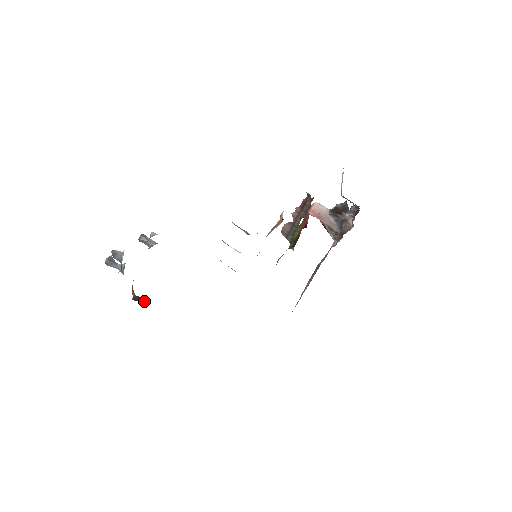
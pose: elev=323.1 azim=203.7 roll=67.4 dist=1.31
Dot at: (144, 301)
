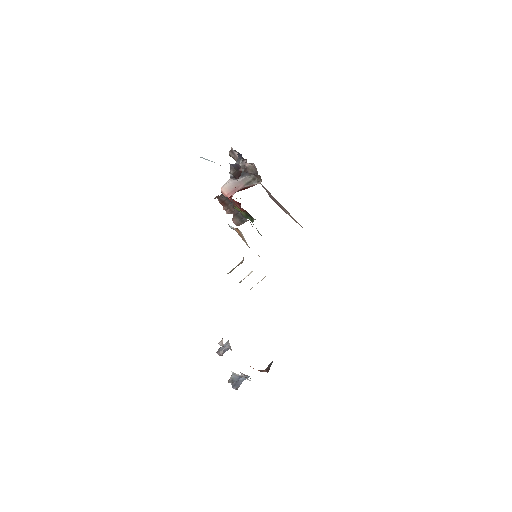
Dot at: (271, 363)
